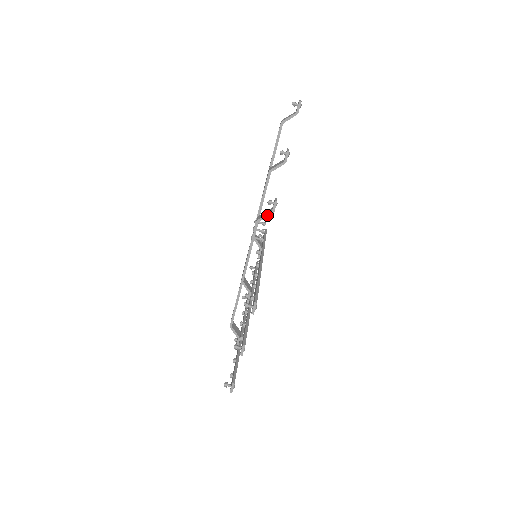
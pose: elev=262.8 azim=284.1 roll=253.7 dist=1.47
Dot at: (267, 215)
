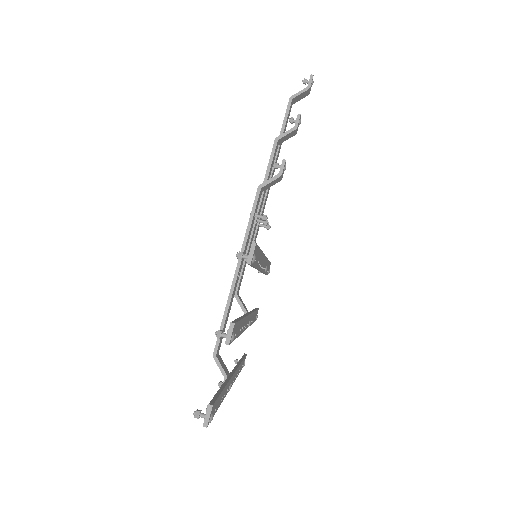
Dot at: (272, 178)
